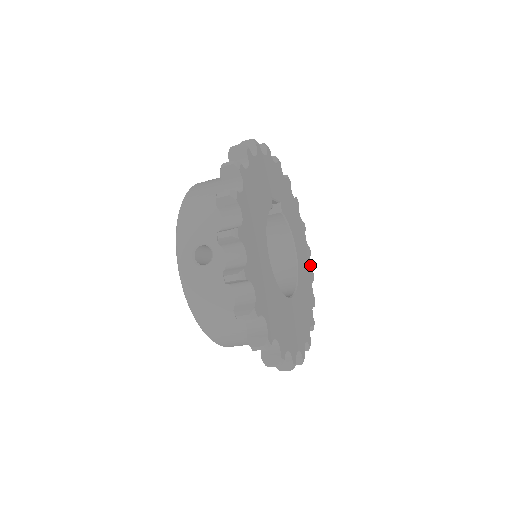
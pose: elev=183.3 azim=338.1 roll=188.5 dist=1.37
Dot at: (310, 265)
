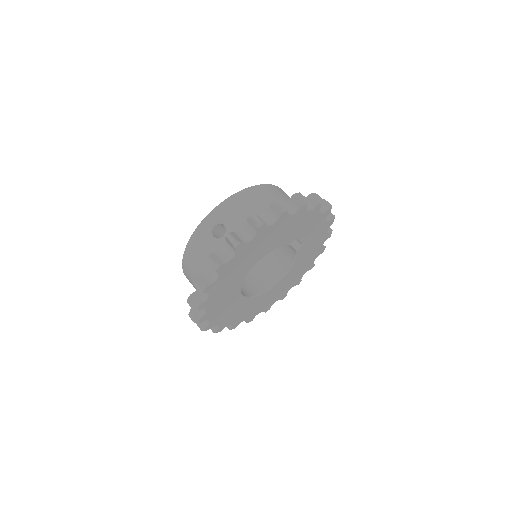
Dot at: occluded
